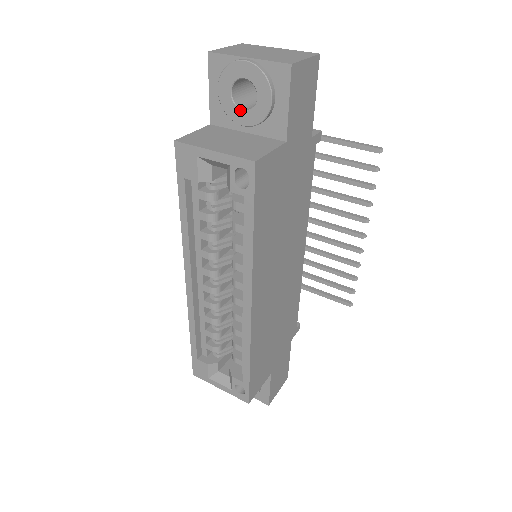
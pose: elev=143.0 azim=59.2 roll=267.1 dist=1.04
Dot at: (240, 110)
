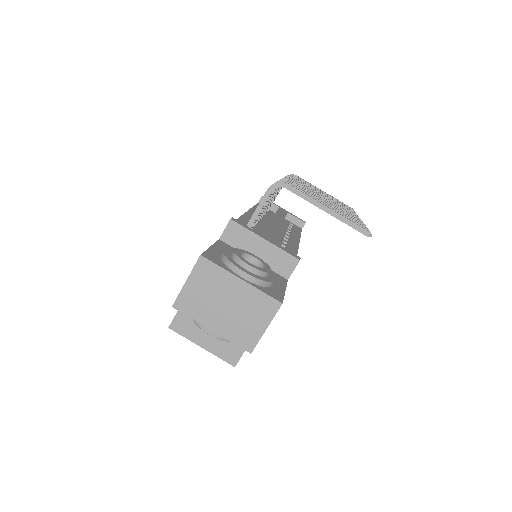
Dot at: occluded
